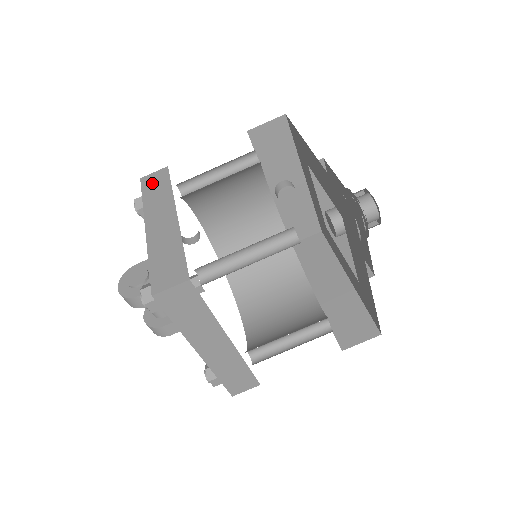
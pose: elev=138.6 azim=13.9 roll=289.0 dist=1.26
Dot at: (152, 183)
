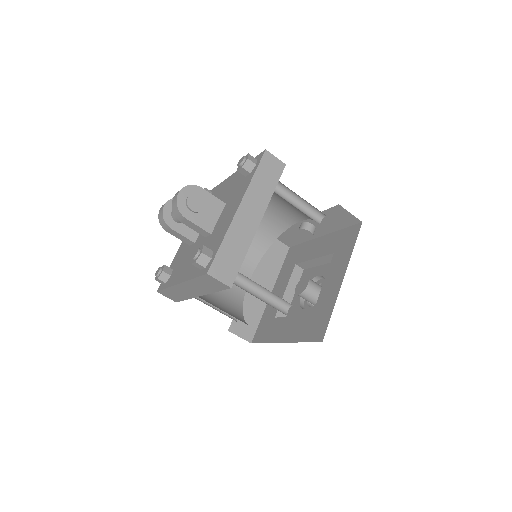
Dot at: (268, 167)
